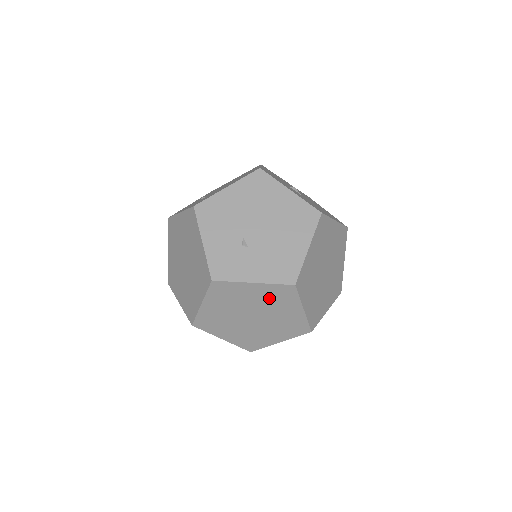
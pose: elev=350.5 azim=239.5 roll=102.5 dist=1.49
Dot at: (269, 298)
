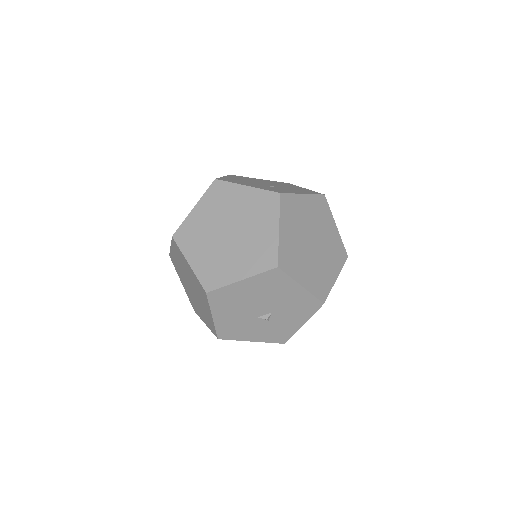
Dot at: (316, 213)
